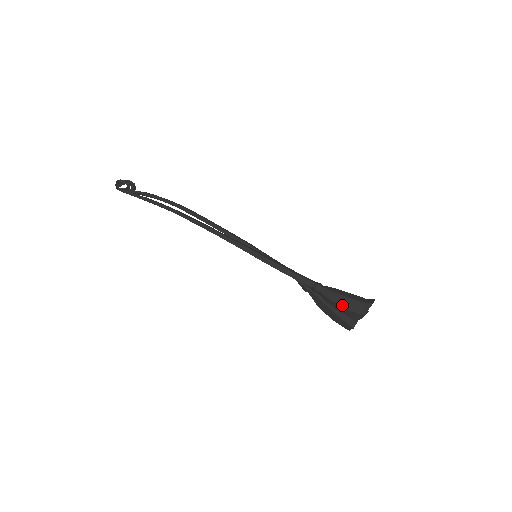
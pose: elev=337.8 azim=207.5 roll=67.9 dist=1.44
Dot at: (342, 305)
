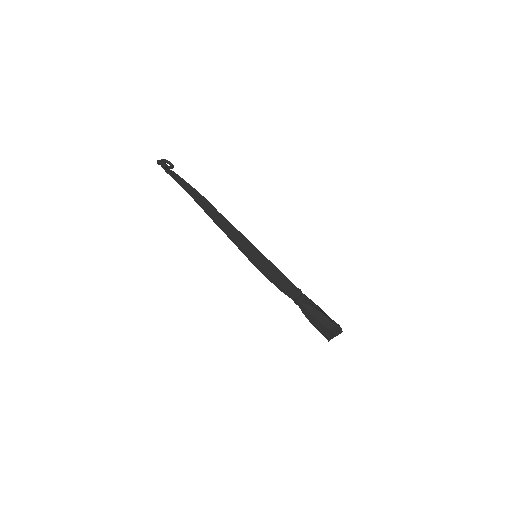
Dot at: (313, 325)
